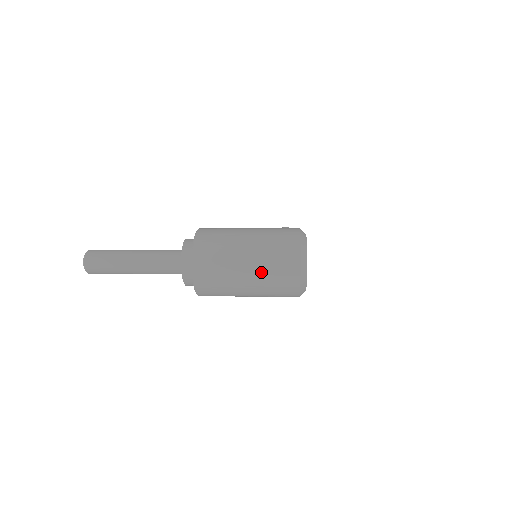
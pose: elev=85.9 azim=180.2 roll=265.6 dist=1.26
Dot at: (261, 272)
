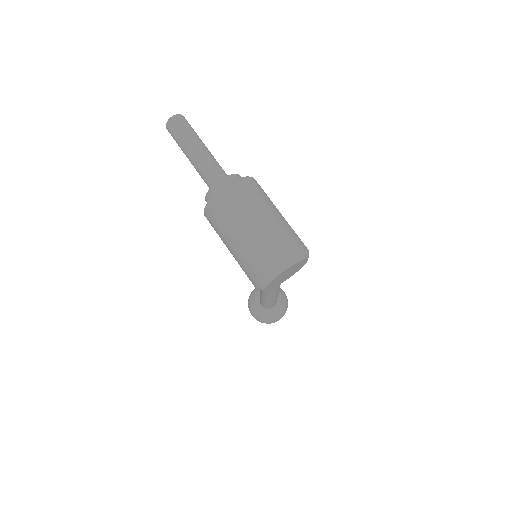
Dot at: (259, 236)
